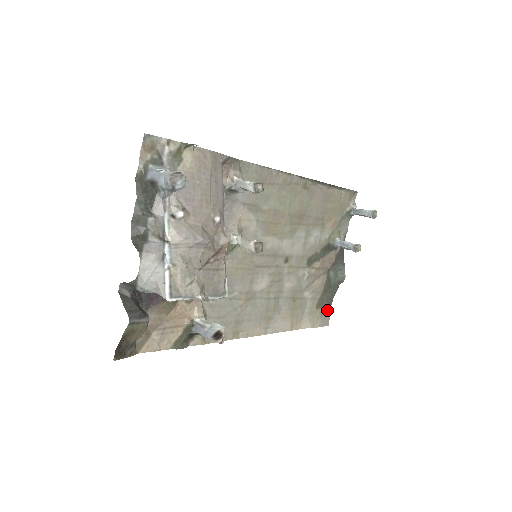
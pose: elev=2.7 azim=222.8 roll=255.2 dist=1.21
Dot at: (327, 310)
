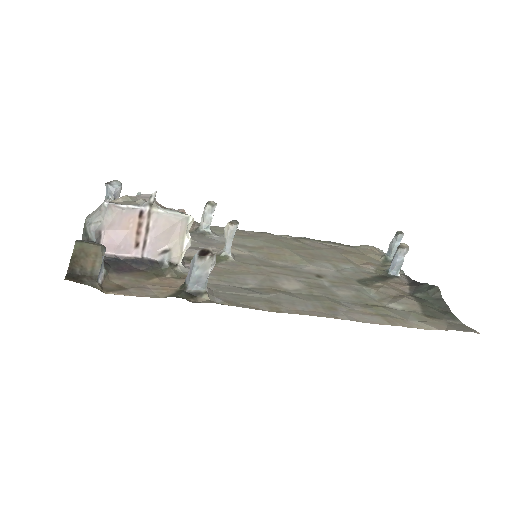
Dot at: (457, 324)
